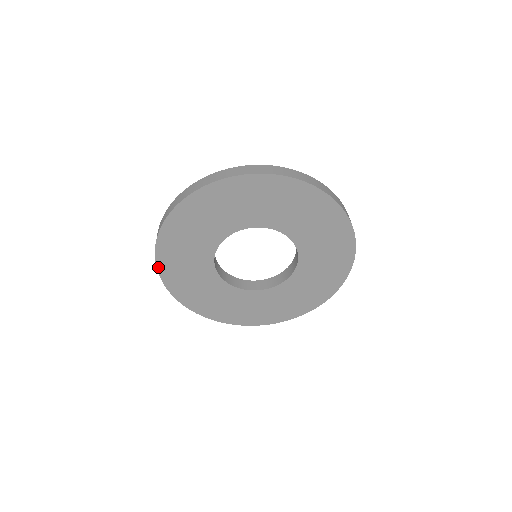
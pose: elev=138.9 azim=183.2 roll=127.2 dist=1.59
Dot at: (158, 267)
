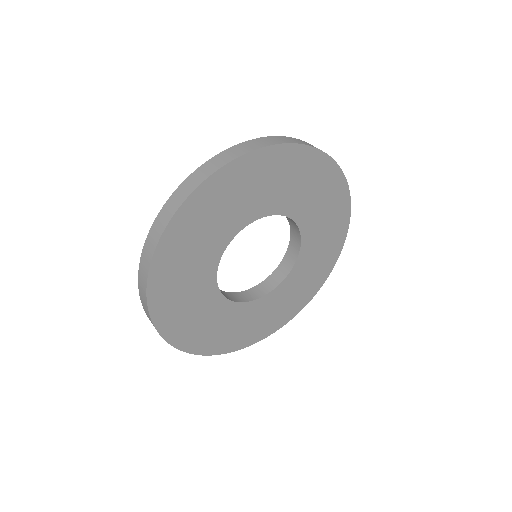
Dot at: (157, 327)
